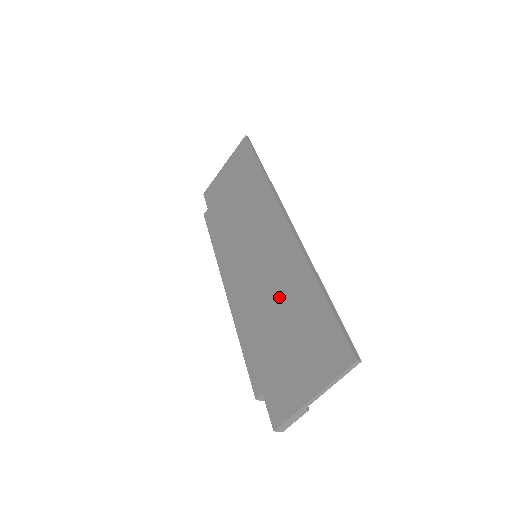
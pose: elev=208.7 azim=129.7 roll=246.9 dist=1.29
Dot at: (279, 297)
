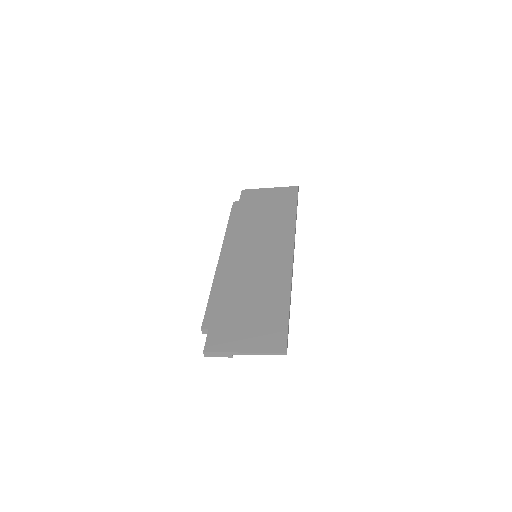
Dot at: (258, 289)
